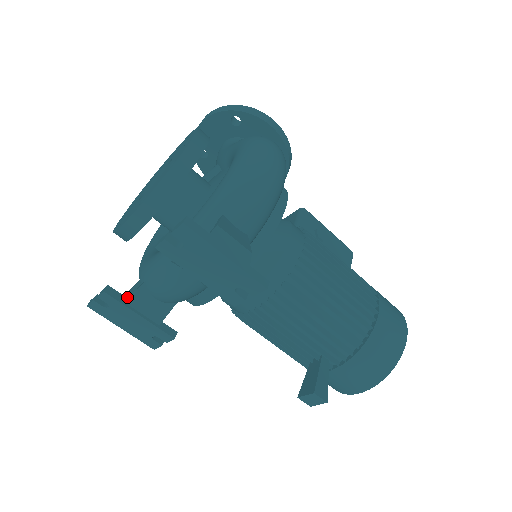
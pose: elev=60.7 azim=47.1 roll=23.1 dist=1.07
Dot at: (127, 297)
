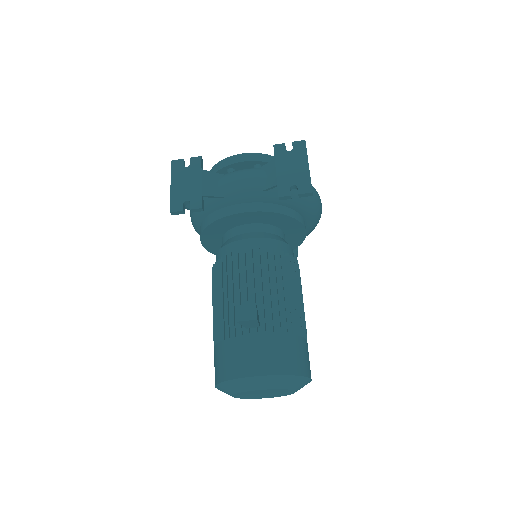
Dot at: (205, 171)
